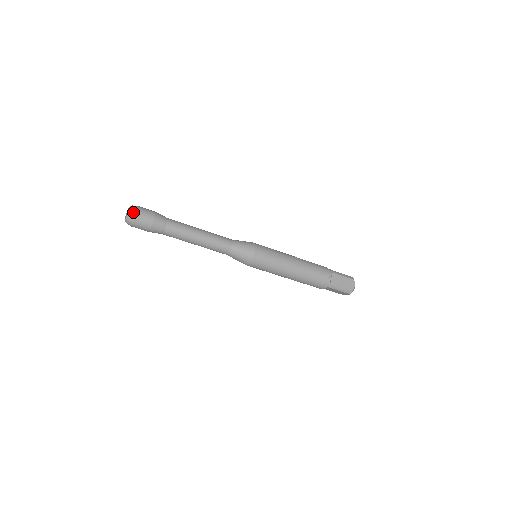
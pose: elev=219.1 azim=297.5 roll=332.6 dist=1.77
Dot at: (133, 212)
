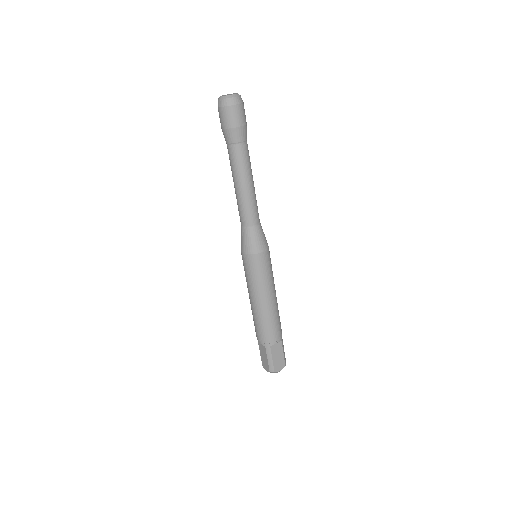
Dot at: occluded
